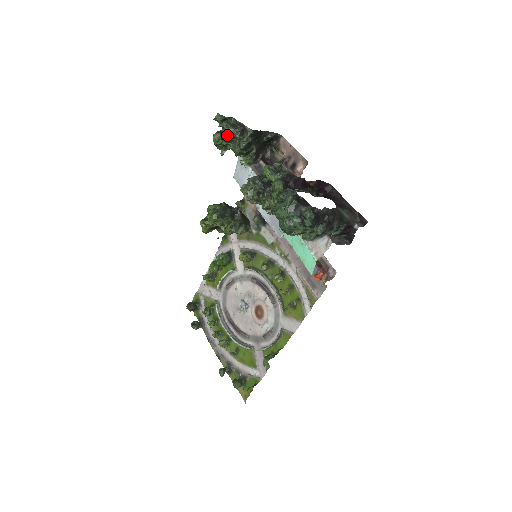
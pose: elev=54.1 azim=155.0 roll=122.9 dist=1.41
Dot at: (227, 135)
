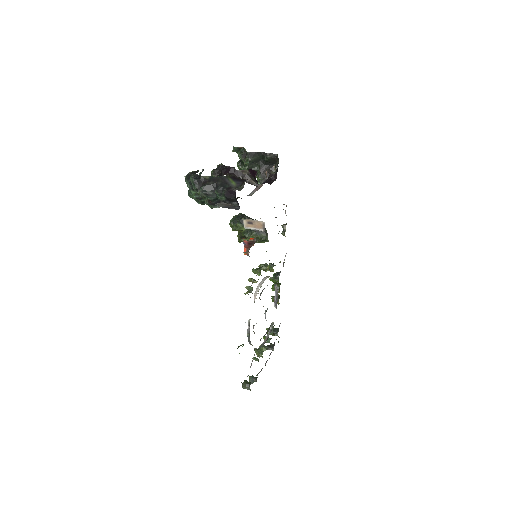
Dot at: occluded
